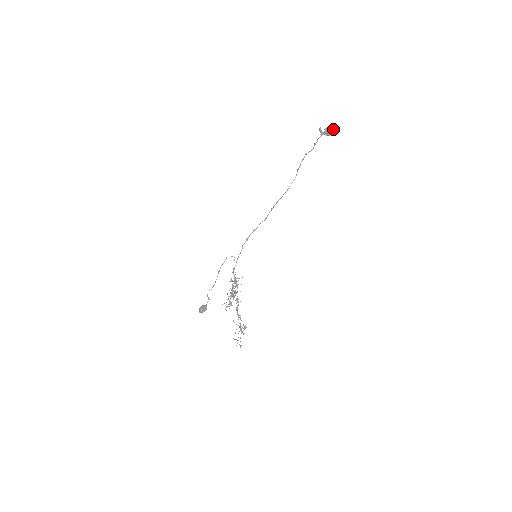
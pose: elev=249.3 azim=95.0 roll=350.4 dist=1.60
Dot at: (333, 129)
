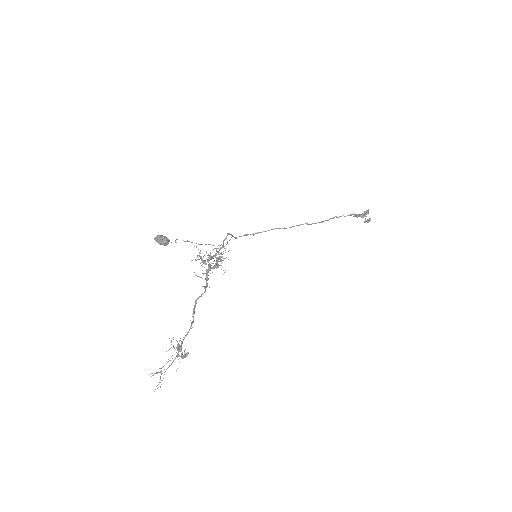
Dot at: (370, 218)
